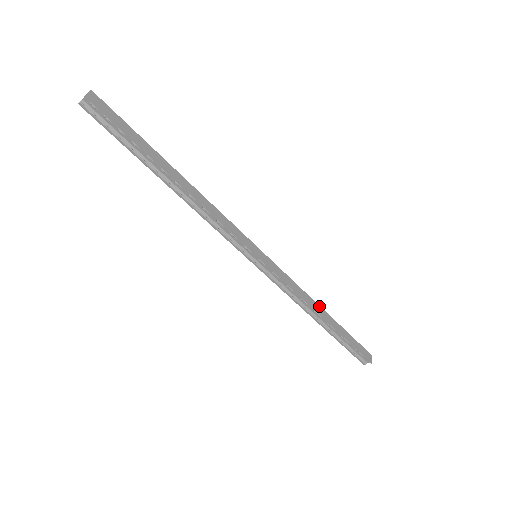
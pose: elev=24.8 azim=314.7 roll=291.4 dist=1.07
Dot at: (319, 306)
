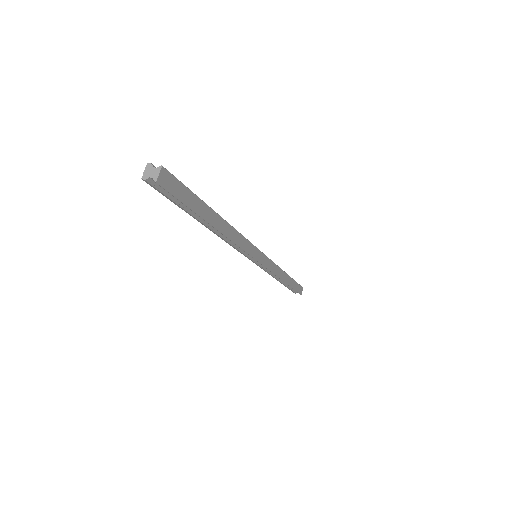
Dot at: (285, 273)
